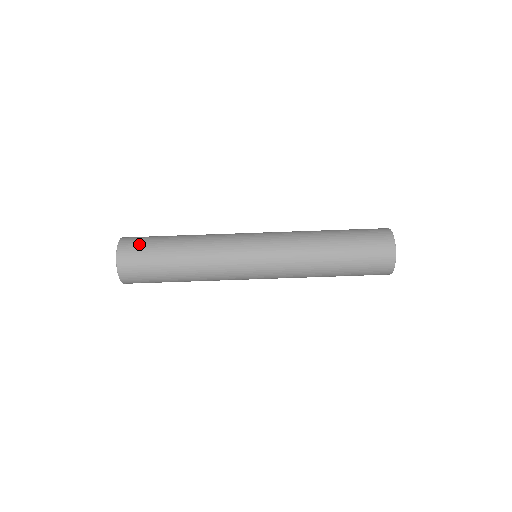
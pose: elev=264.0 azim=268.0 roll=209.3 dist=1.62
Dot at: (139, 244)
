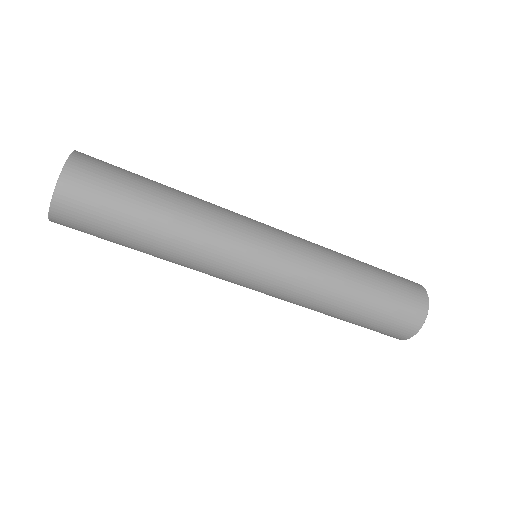
Dot at: (90, 206)
